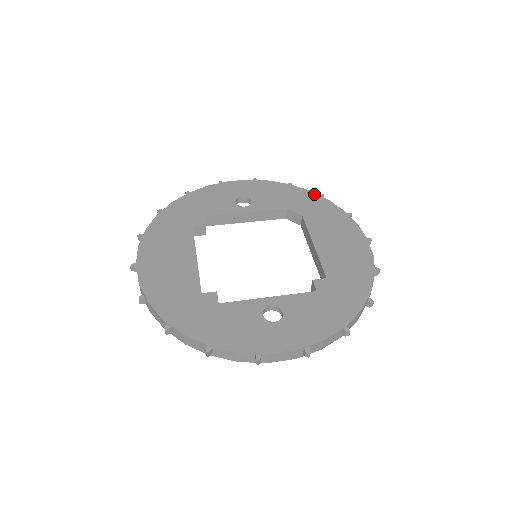
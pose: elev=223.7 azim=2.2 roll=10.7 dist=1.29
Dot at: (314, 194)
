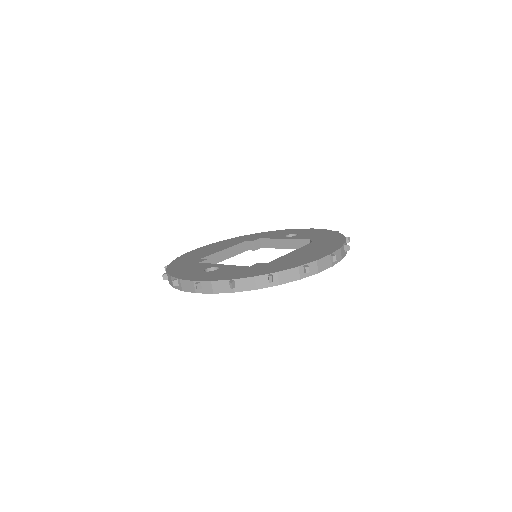
Dot at: (341, 235)
